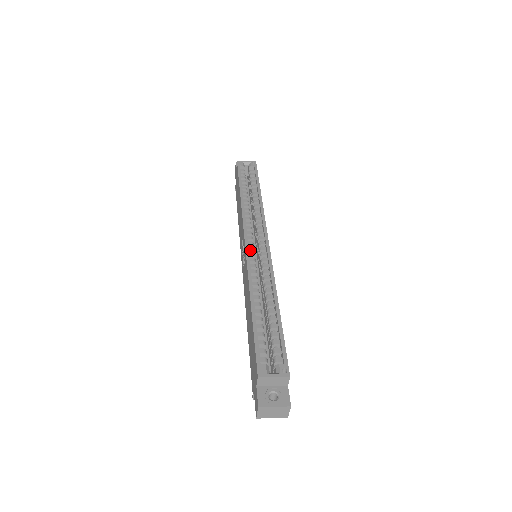
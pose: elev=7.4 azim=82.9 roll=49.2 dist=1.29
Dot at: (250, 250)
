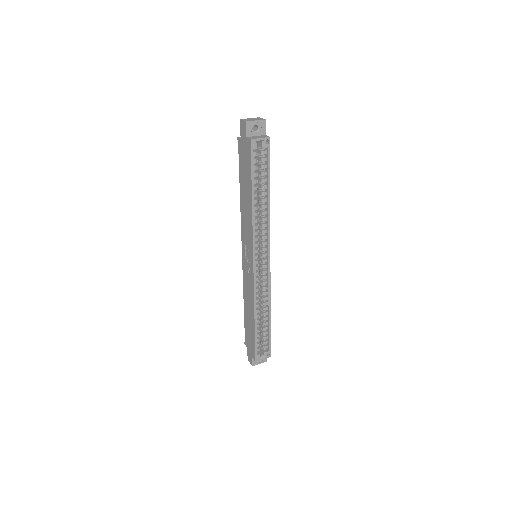
Dot at: (256, 270)
